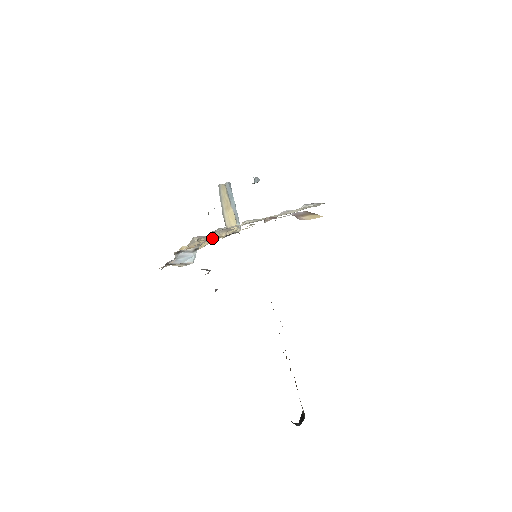
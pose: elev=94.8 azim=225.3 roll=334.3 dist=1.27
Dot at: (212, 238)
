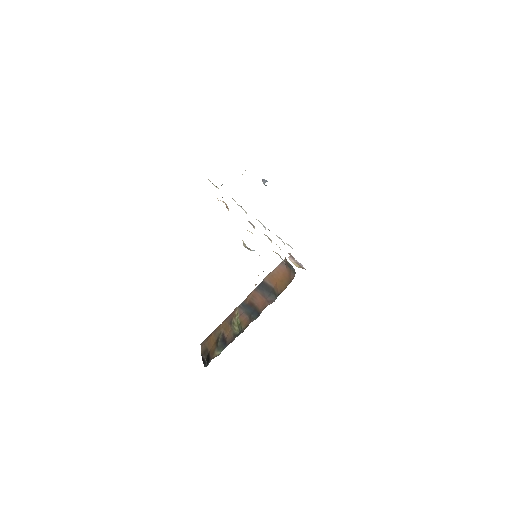
Dot at: occluded
